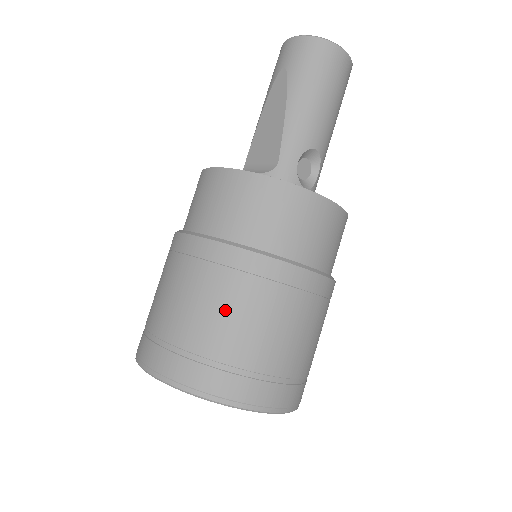
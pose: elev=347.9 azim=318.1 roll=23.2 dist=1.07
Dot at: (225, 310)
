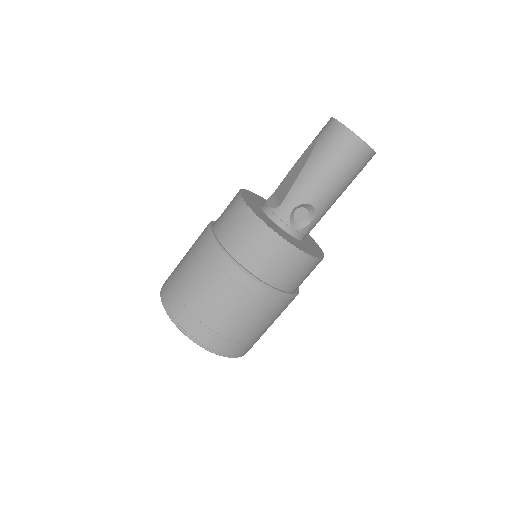
Dot at: (200, 281)
